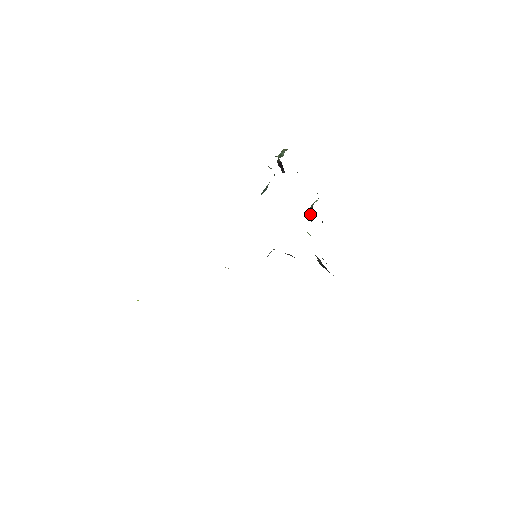
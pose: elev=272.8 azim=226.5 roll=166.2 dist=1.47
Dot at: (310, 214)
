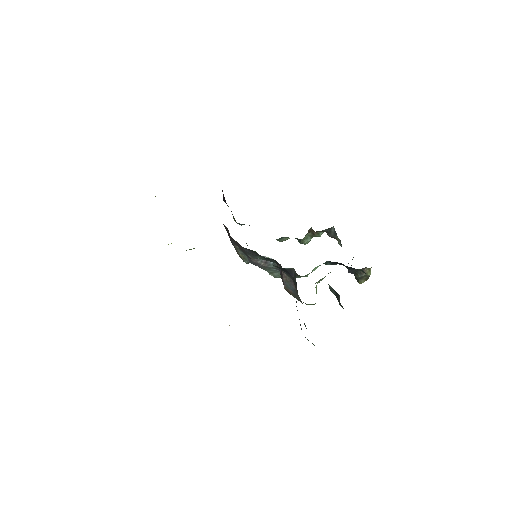
Dot at: occluded
